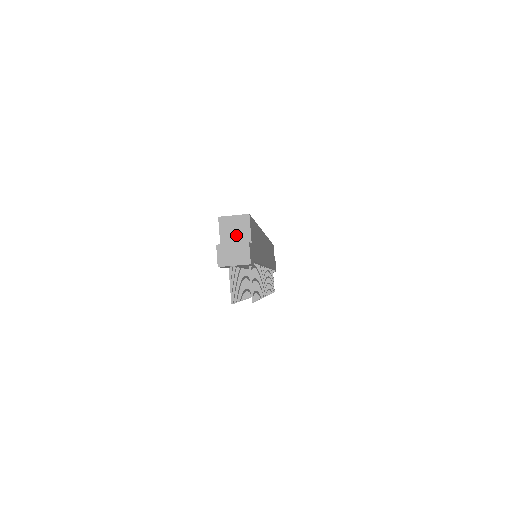
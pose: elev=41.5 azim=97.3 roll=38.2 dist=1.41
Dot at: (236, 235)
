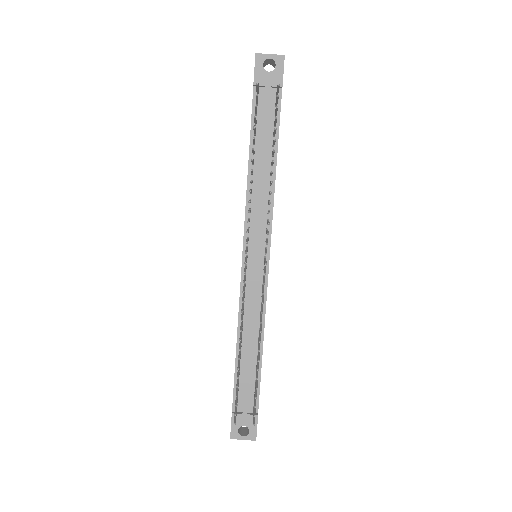
Dot at: occluded
